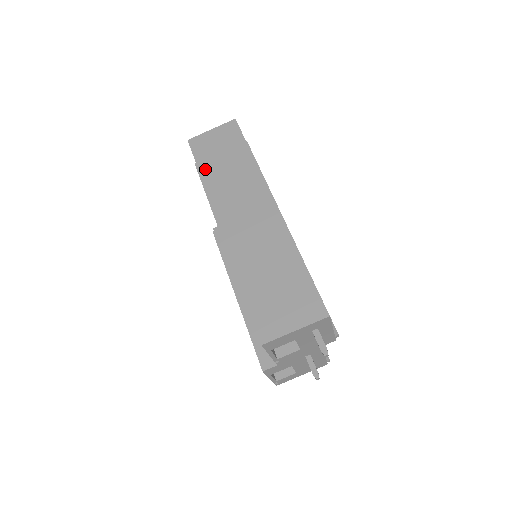
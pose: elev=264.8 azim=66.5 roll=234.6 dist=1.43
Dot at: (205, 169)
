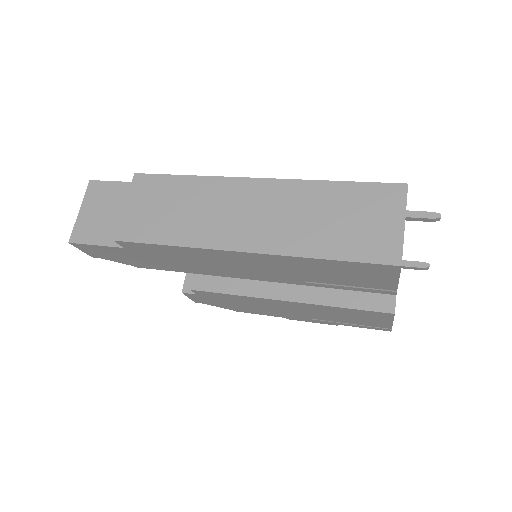
Dot at: (131, 232)
